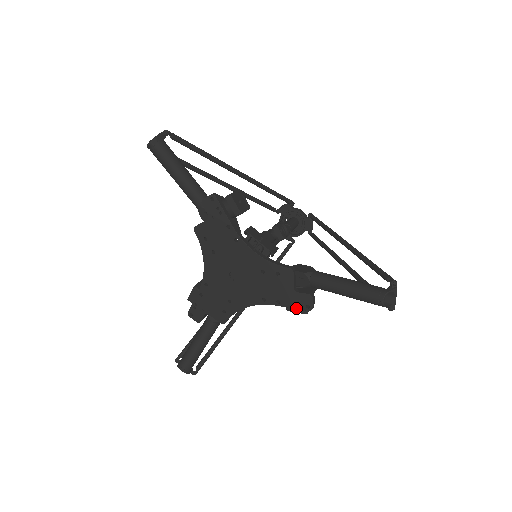
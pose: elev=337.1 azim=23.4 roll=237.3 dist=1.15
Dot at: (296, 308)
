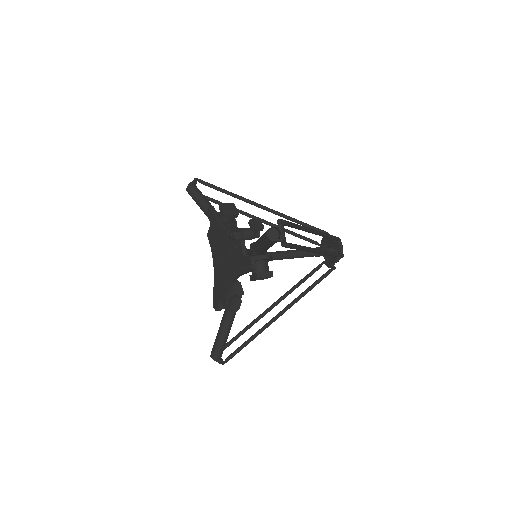
Dot at: (246, 271)
